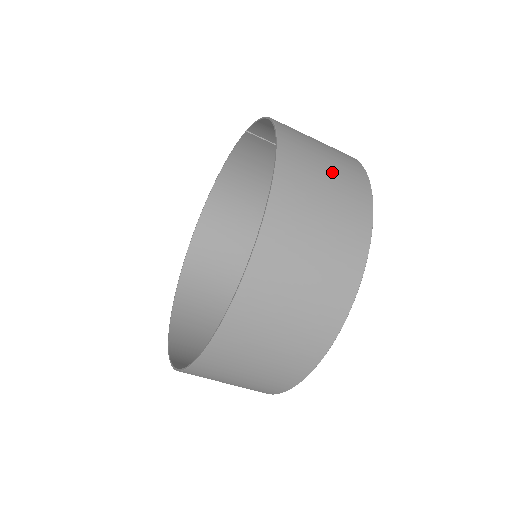
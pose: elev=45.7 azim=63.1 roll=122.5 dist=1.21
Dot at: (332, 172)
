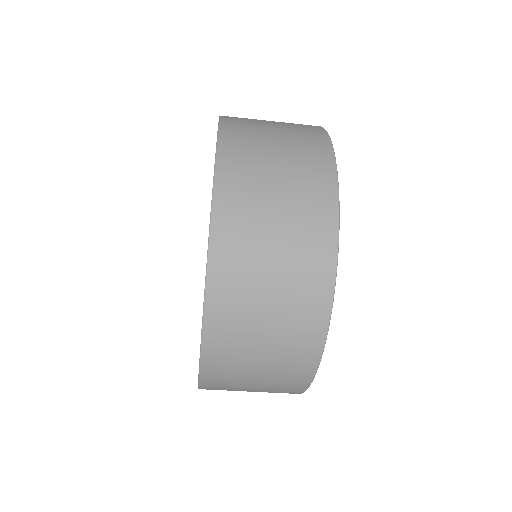
Dot at: (282, 135)
